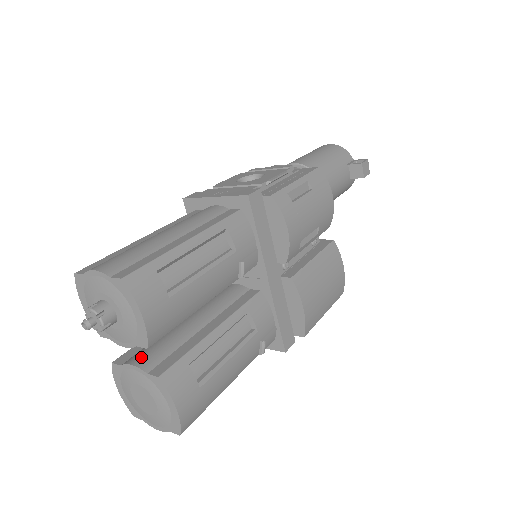
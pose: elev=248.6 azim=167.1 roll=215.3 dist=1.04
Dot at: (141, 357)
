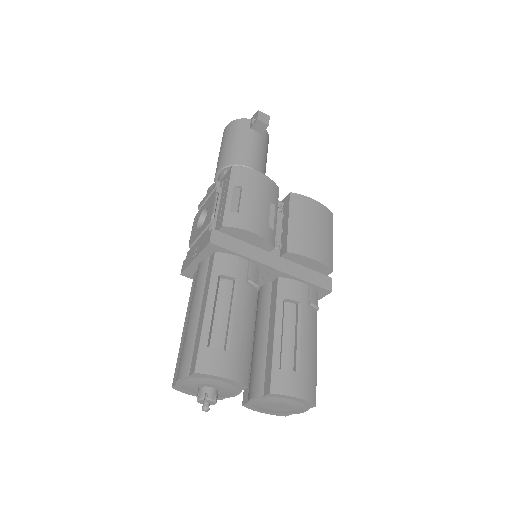
Dot at: (252, 389)
